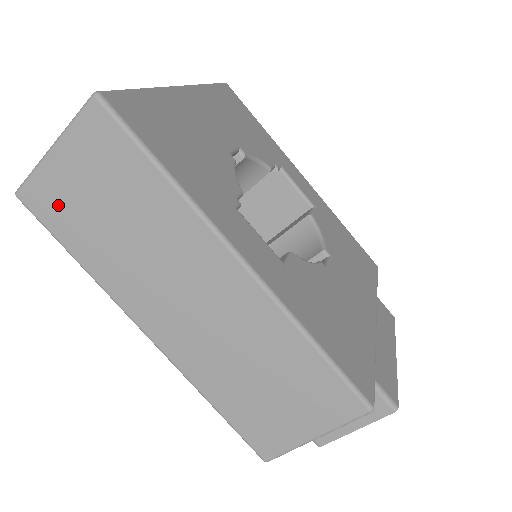
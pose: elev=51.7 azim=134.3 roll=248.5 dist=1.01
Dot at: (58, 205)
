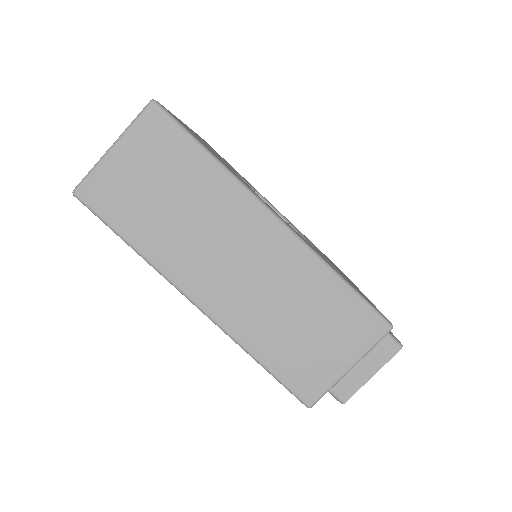
Dot at: (114, 195)
